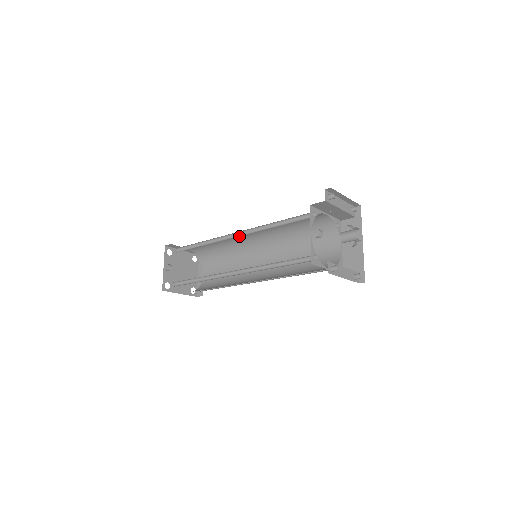
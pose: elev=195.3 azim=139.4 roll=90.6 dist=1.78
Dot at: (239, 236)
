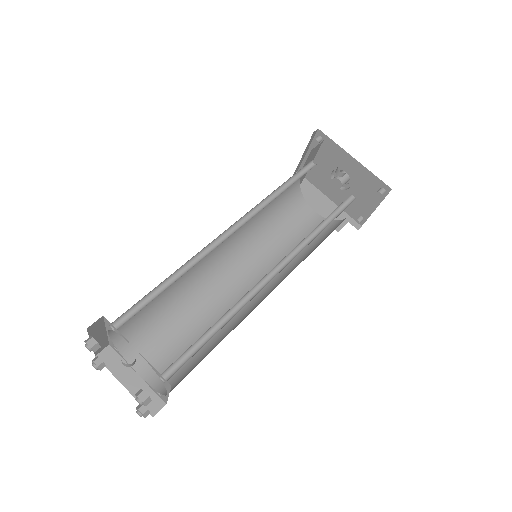
Dot at: occluded
